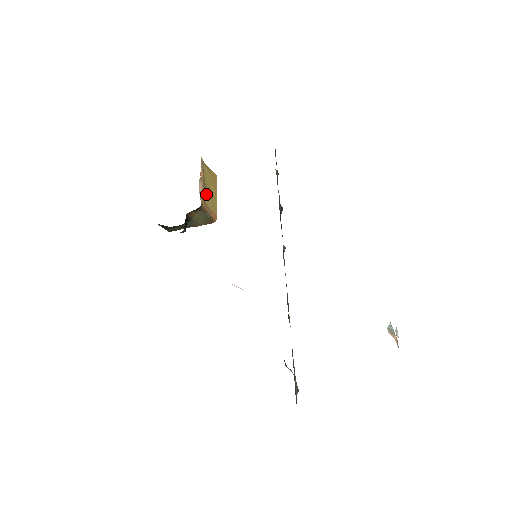
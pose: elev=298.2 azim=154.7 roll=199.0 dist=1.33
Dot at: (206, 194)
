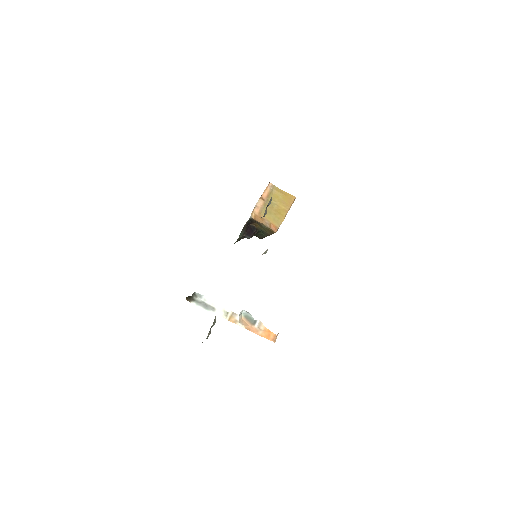
Dot at: (269, 211)
